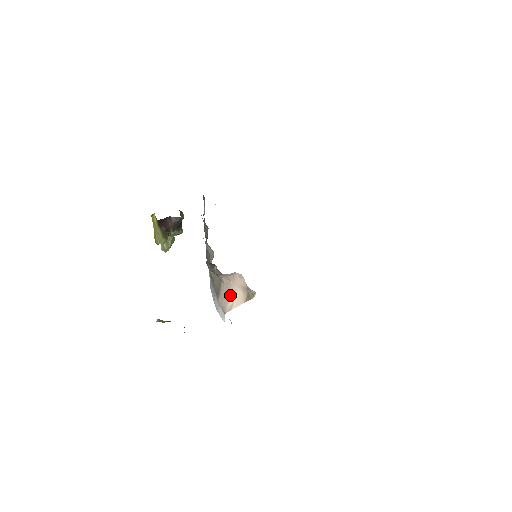
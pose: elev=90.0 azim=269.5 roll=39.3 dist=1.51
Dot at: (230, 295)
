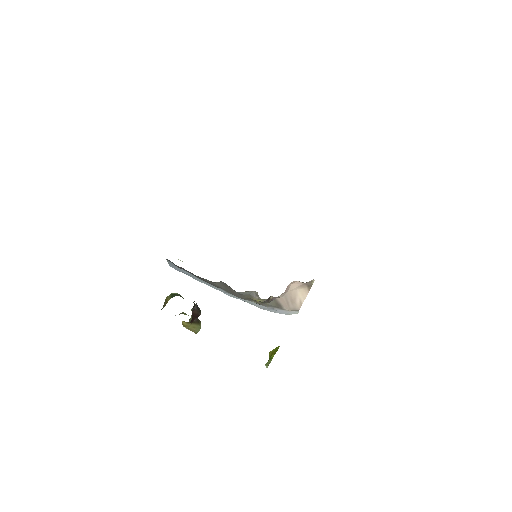
Dot at: (294, 299)
